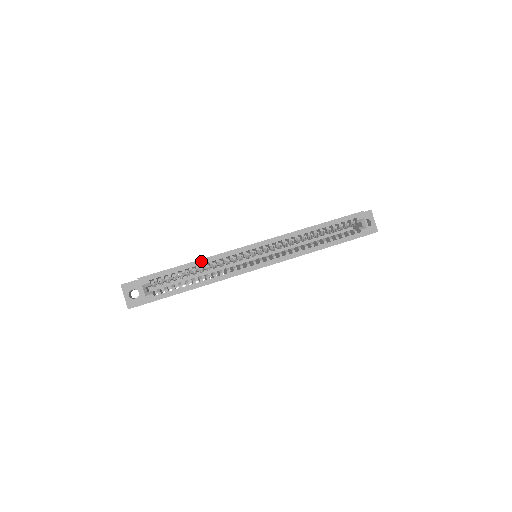
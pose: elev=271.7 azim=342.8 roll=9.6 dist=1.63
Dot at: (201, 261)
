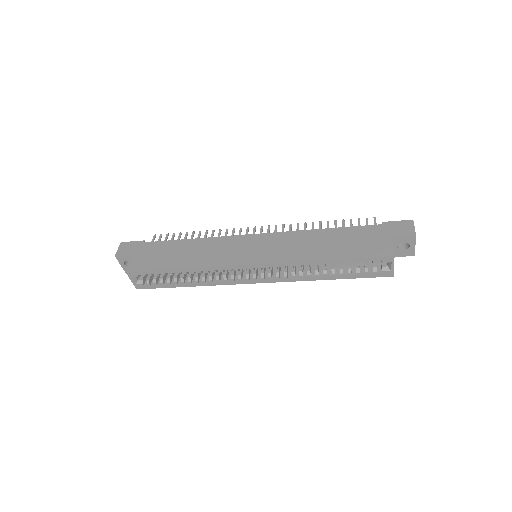
Dot at: (189, 269)
